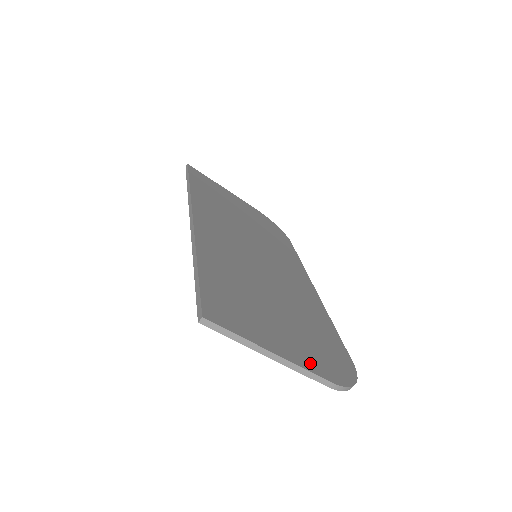
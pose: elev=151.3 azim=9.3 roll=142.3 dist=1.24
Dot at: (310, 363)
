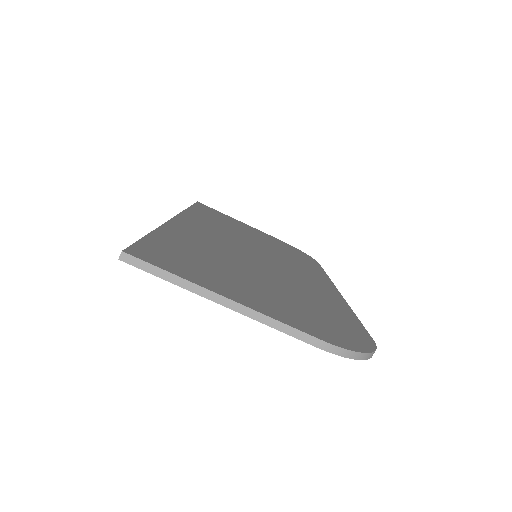
Dot at: (290, 320)
